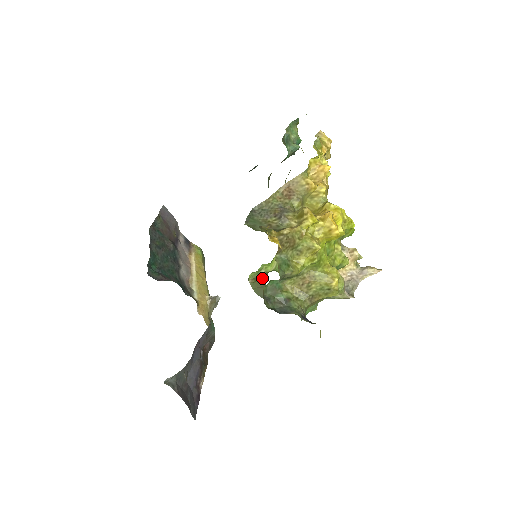
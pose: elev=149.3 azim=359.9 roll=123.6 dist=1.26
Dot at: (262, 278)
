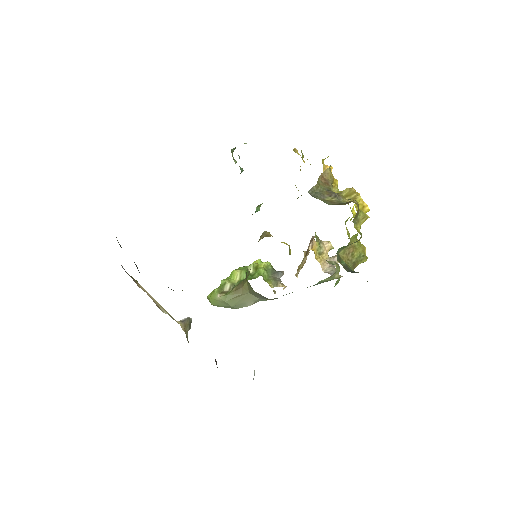
Dot at: (238, 287)
